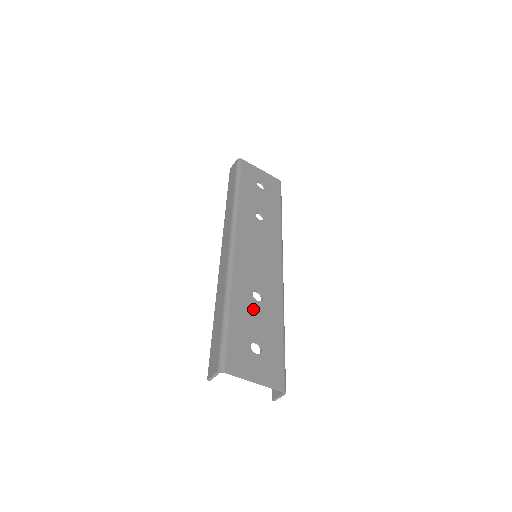
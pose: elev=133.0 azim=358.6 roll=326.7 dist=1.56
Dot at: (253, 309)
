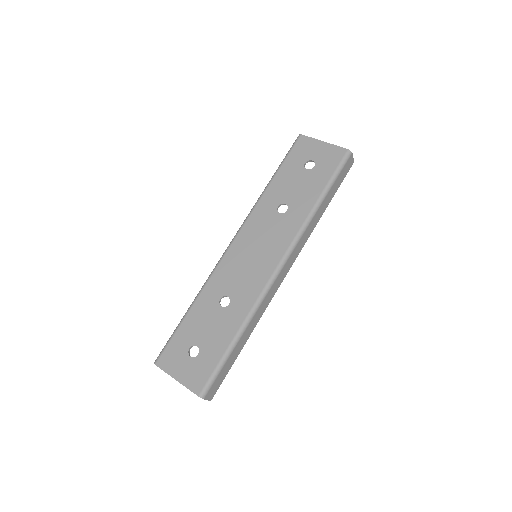
Dot at: (212, 314)
